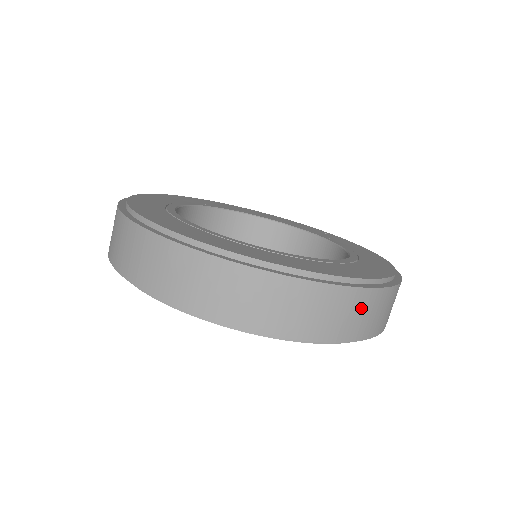
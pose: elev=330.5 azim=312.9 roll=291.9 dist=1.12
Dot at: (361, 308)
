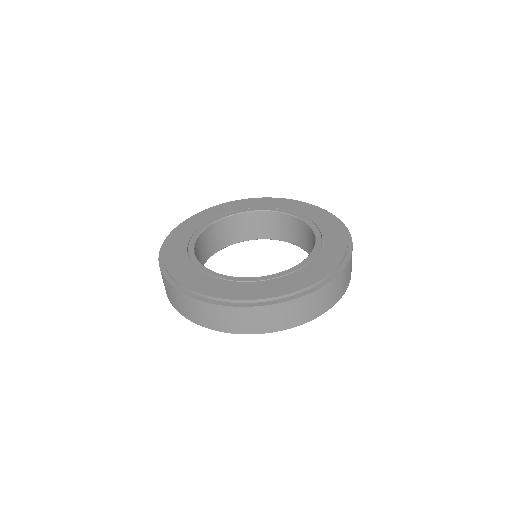
Dot at: (343, 280)
